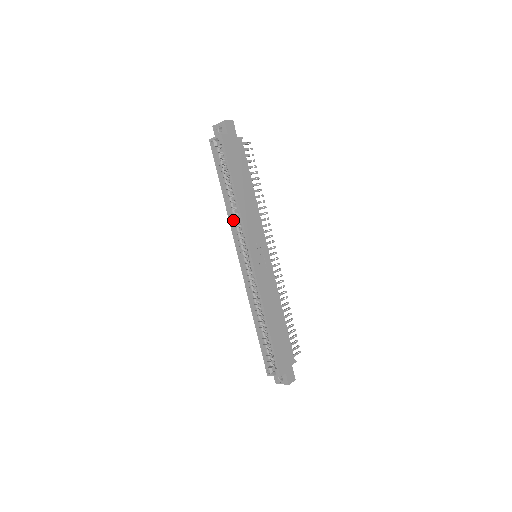
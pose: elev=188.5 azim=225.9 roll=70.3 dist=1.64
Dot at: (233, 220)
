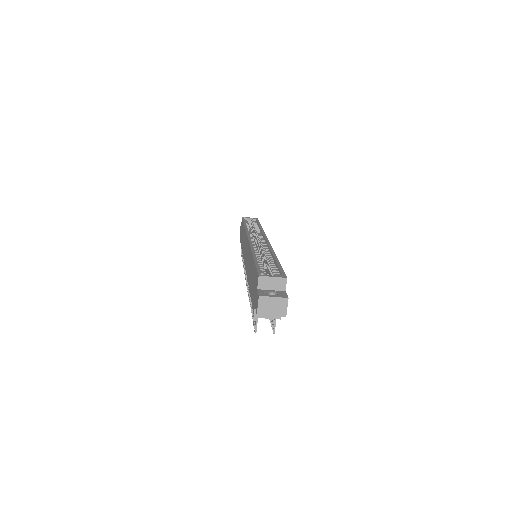
Dot at: occluded
